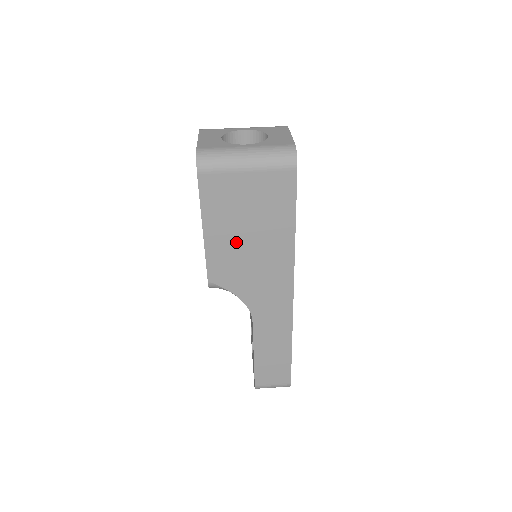
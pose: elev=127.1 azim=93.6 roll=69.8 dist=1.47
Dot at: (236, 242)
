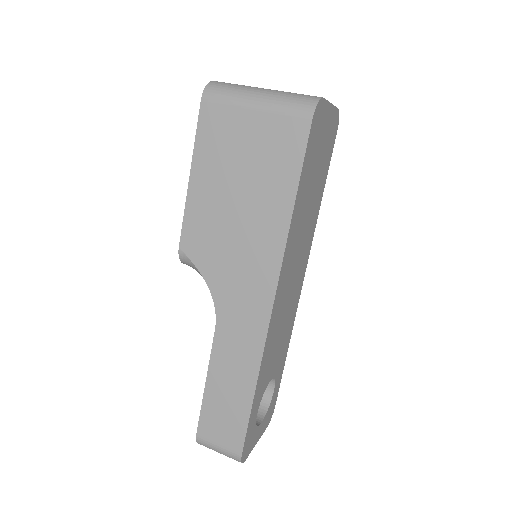
Dot at: (222, 202)
